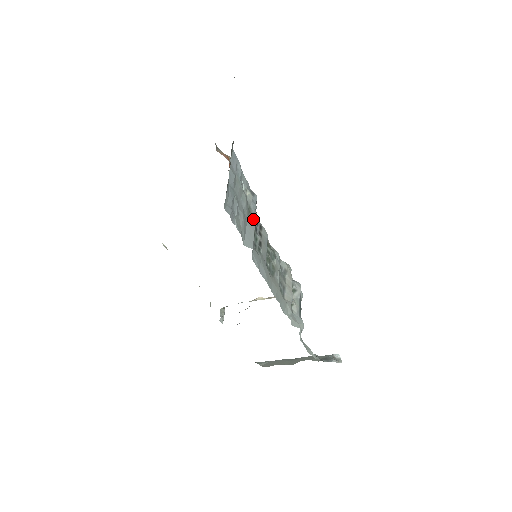
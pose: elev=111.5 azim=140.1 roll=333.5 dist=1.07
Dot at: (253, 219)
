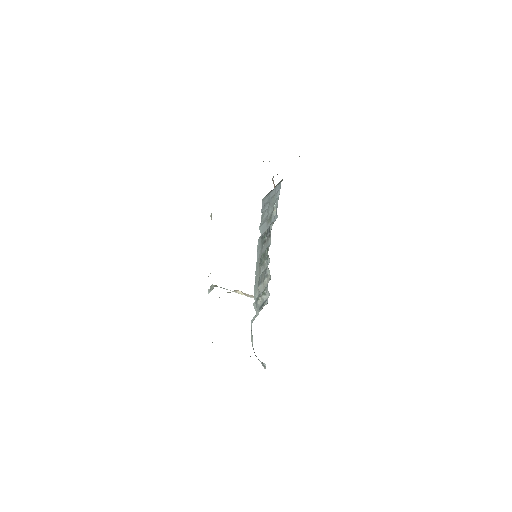
Dot at: (270, 224)
